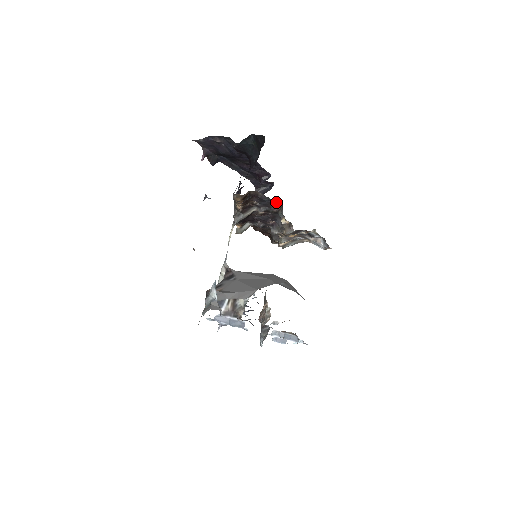
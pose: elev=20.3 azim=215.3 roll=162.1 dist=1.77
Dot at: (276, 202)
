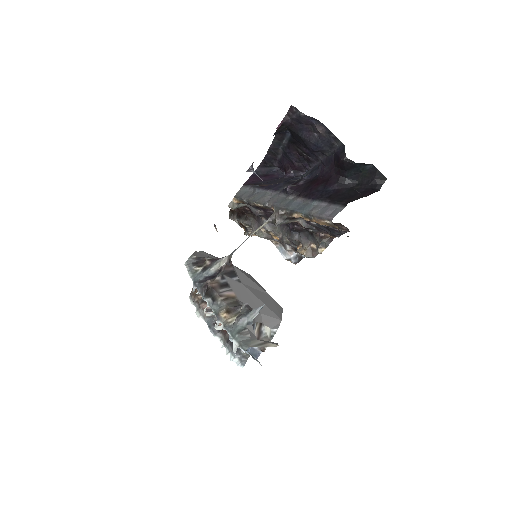
Dot at: occluded
